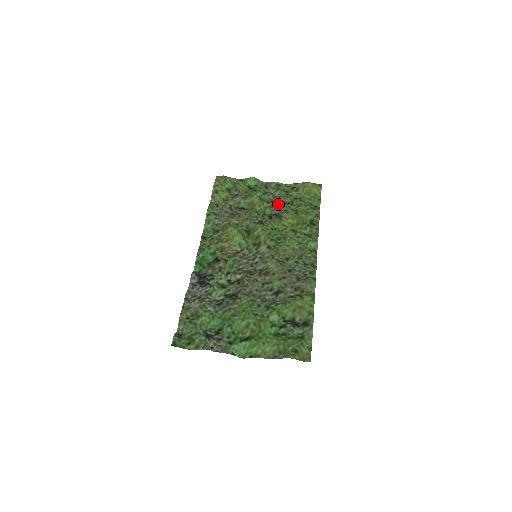
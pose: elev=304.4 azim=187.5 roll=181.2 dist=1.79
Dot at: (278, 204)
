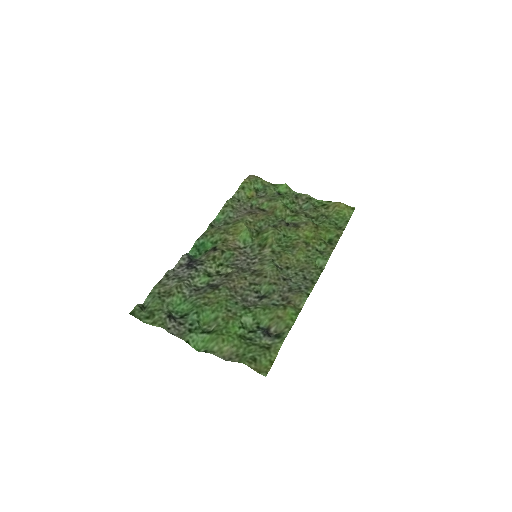
Dot at: (301, 215)
